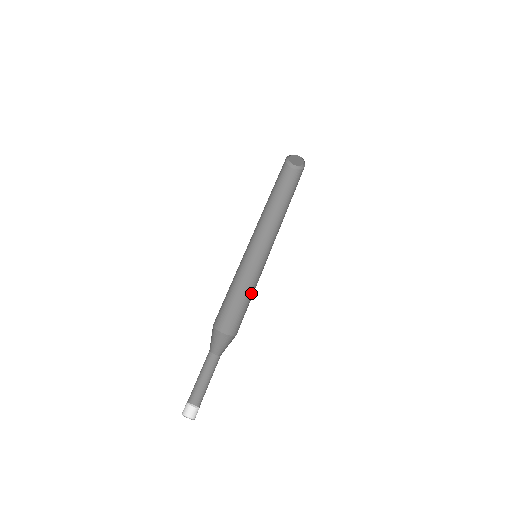
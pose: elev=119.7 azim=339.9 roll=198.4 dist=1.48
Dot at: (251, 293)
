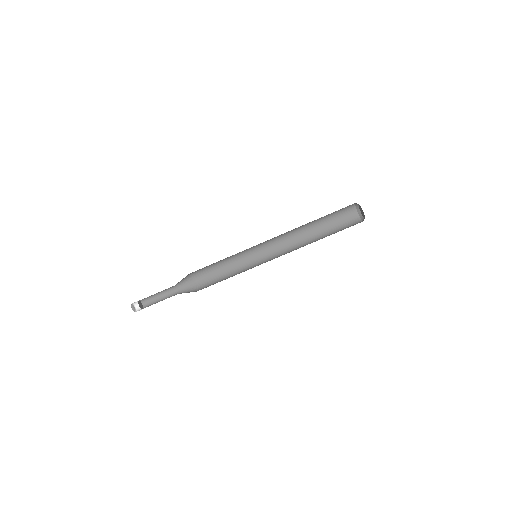
Dot at: (229, 267)
